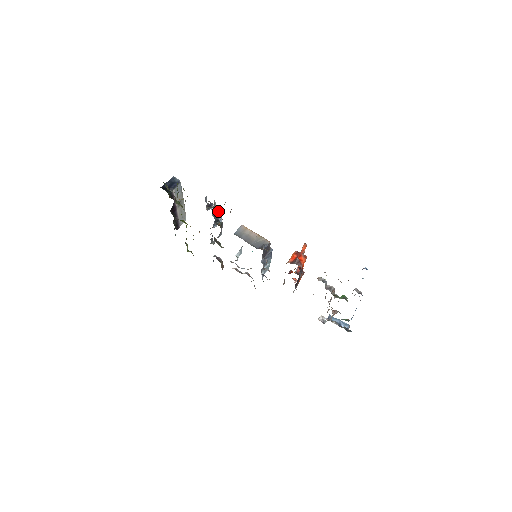
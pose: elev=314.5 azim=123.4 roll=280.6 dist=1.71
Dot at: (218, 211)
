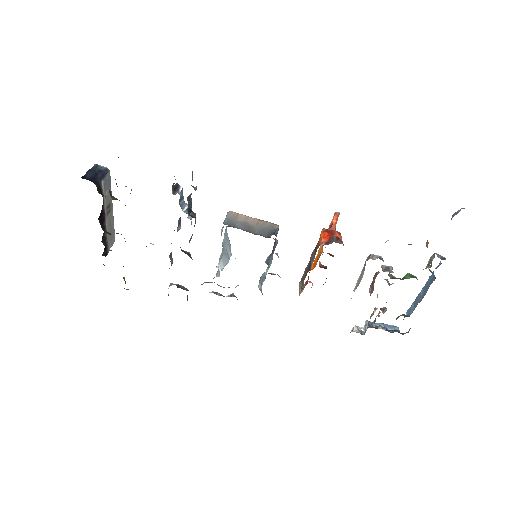
Dot at: occluded
